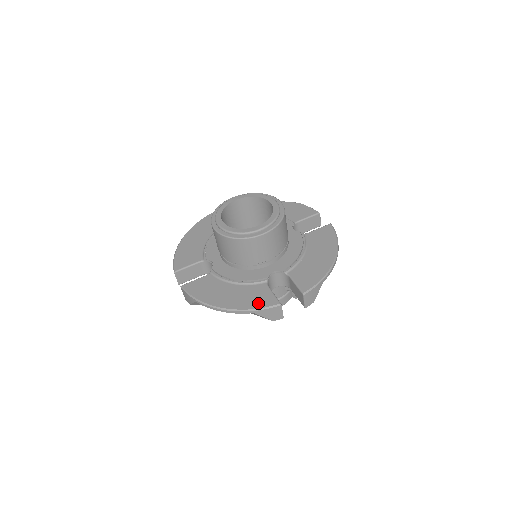
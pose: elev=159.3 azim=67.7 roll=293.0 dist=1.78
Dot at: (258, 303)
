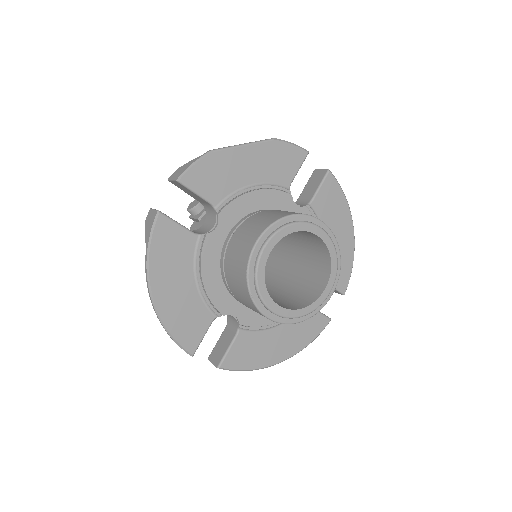
Dot at: (313, 333)
